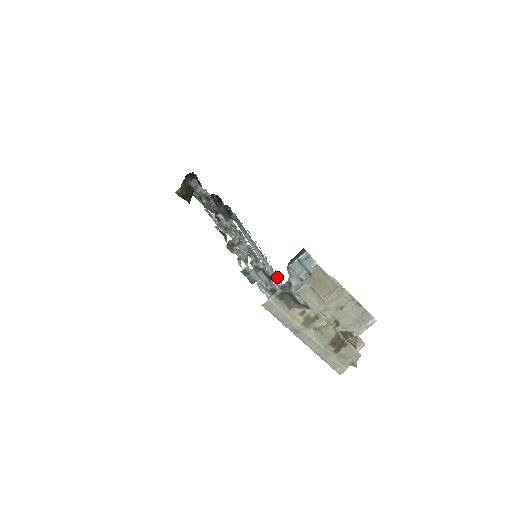
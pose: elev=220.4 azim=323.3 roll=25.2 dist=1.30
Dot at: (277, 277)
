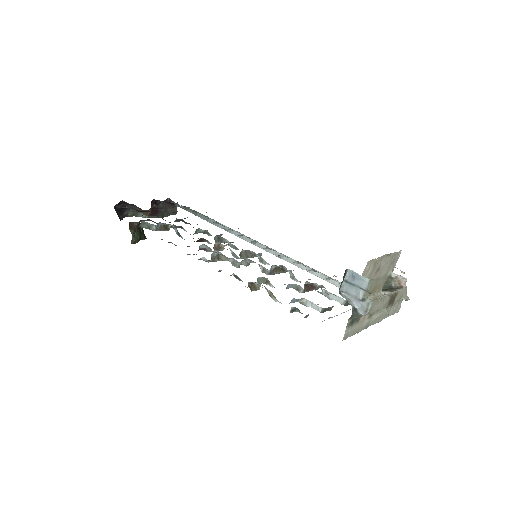
Dot at: (281, 256)
